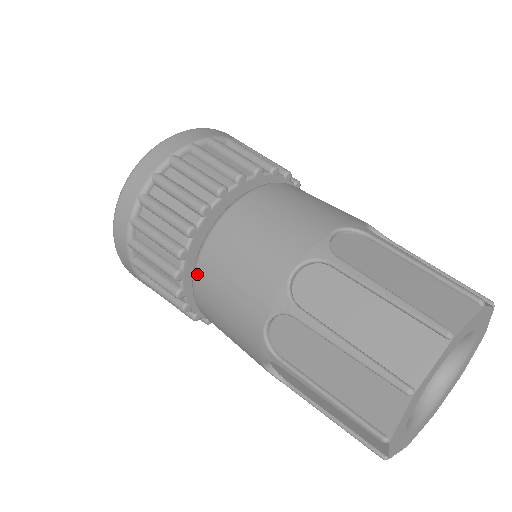
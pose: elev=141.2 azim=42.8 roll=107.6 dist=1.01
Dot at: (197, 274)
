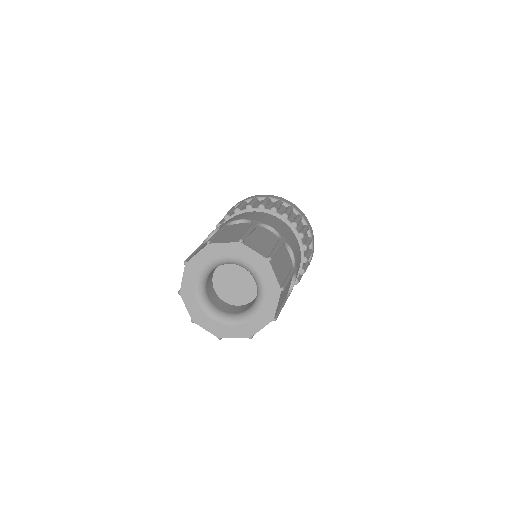
Dot at: occluded
